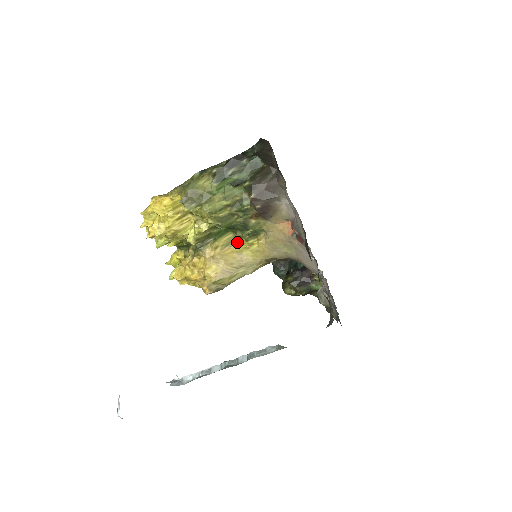
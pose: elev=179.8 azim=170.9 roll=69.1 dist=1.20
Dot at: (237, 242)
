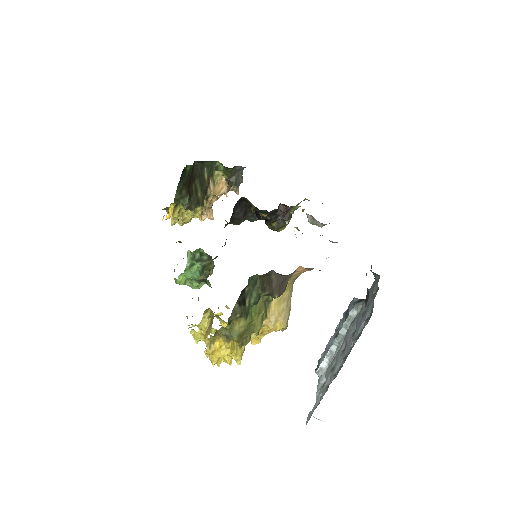
Dot at: occluded
